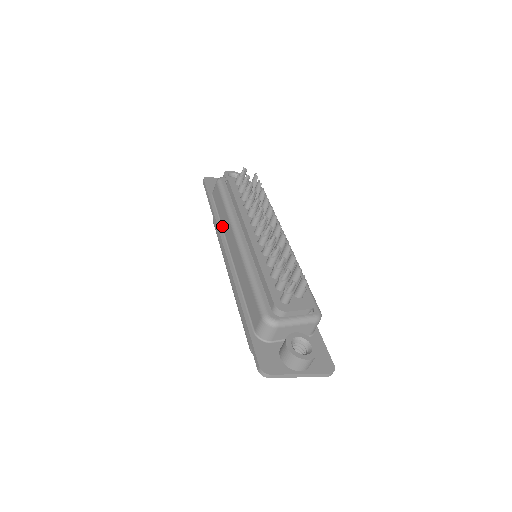
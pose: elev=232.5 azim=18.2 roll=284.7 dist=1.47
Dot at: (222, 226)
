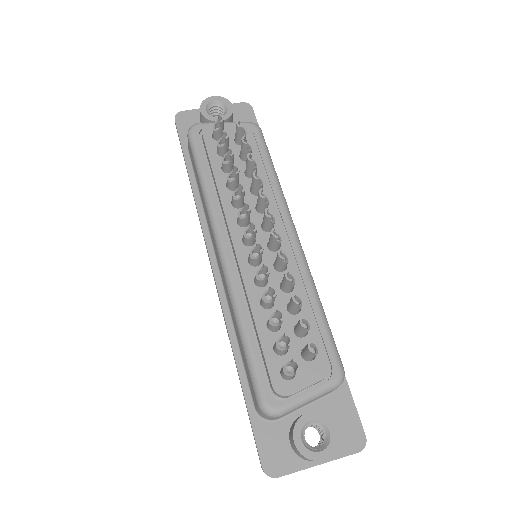
Dot at: (204, 214)
